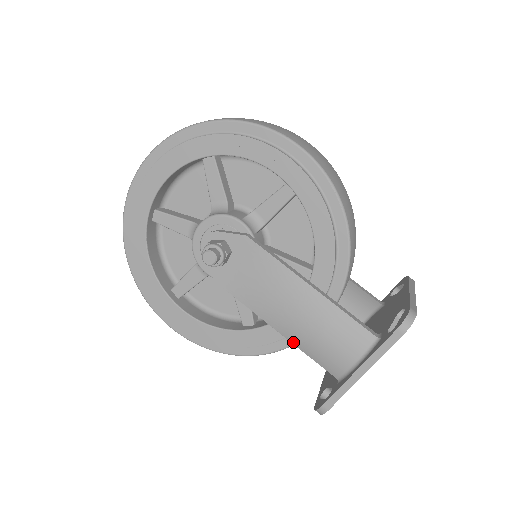
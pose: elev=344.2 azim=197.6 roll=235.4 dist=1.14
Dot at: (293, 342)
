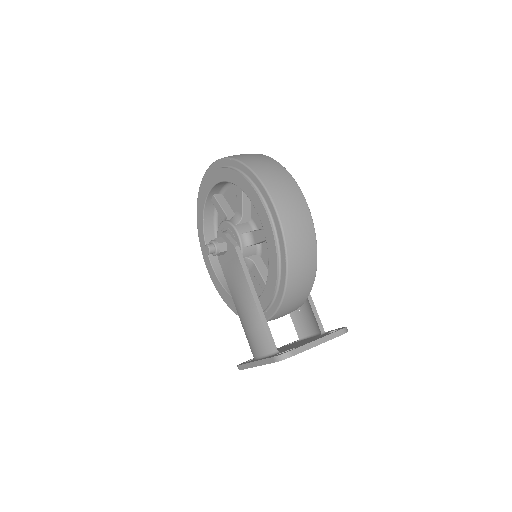
Dot at: (241, 322)
